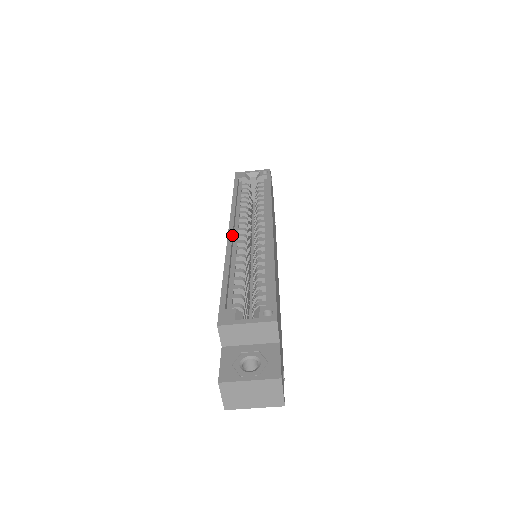
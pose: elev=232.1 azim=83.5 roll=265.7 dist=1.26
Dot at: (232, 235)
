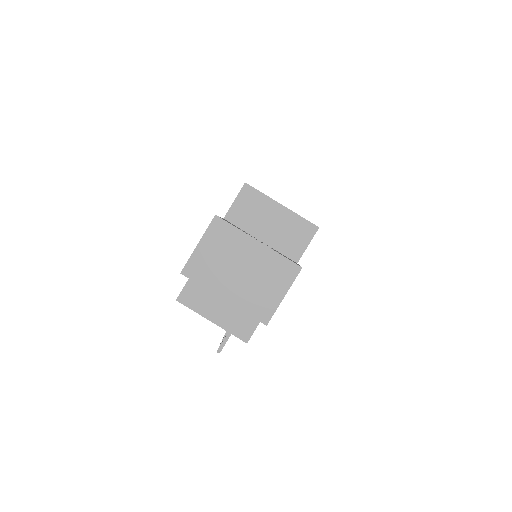
Dot at: occluded
